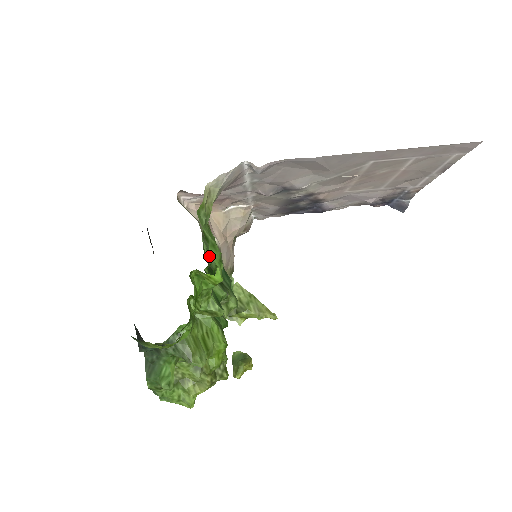
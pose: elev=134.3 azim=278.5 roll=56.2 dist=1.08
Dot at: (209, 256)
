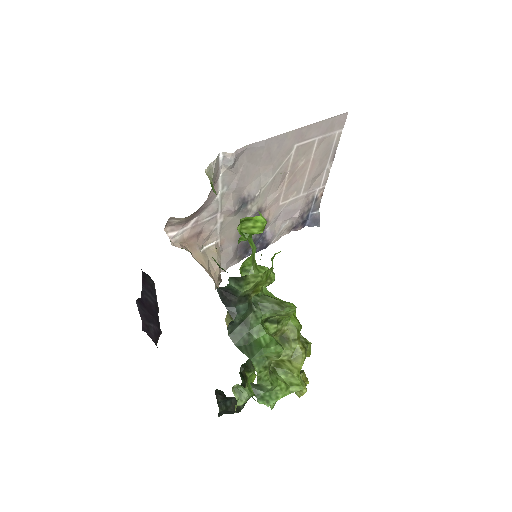
Dot at: occluded
